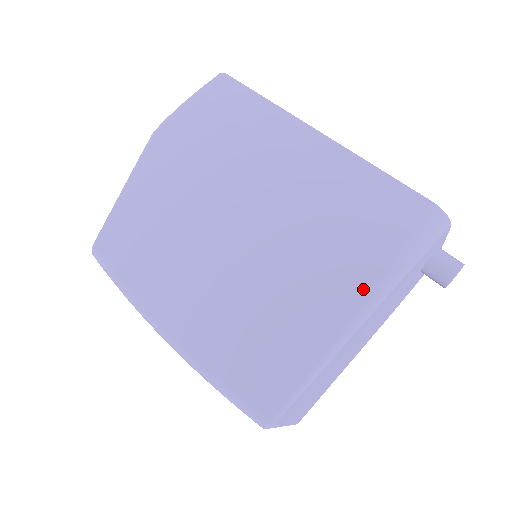
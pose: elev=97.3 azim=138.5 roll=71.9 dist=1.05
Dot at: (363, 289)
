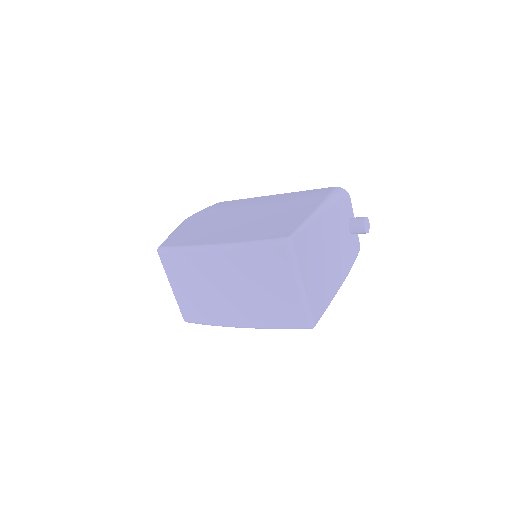
Dot at: (316, 204)
